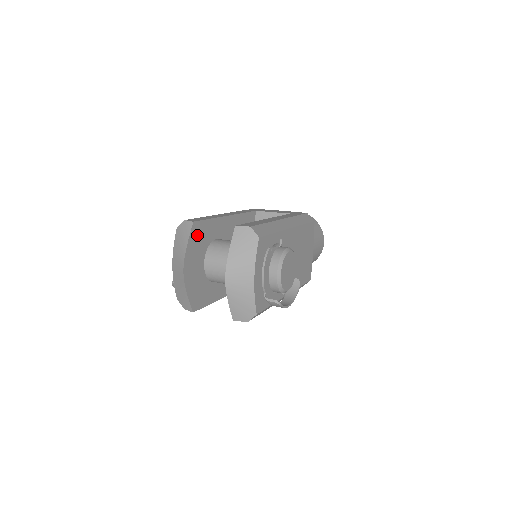
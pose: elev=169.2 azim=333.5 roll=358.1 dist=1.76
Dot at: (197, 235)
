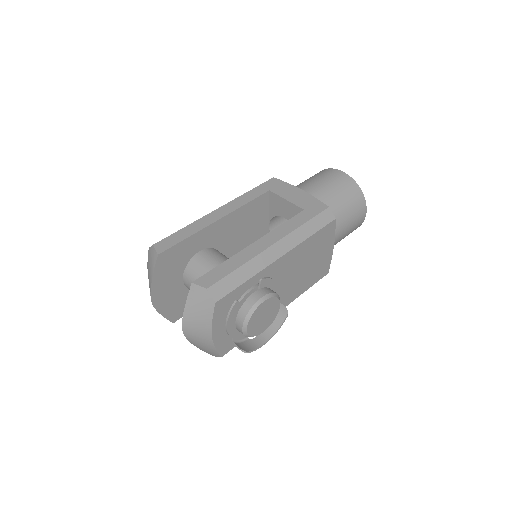
Dot at: (167, 262)
